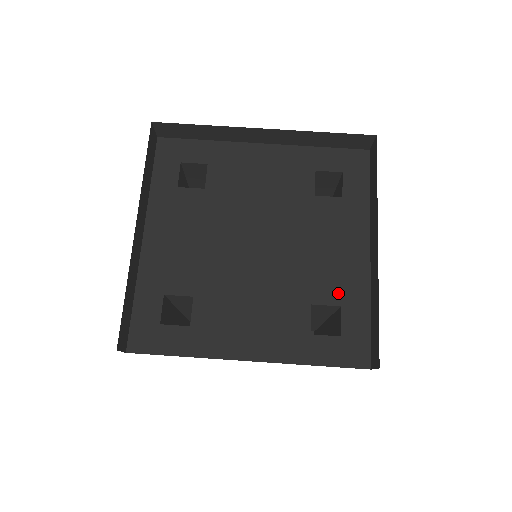
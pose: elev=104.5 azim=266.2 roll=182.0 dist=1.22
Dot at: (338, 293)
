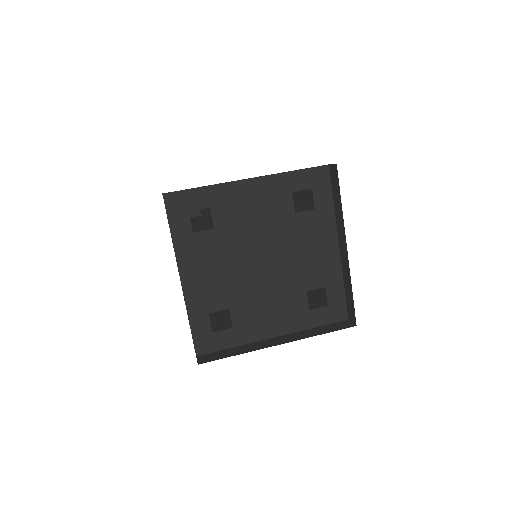
Dot at: (322, 279)
